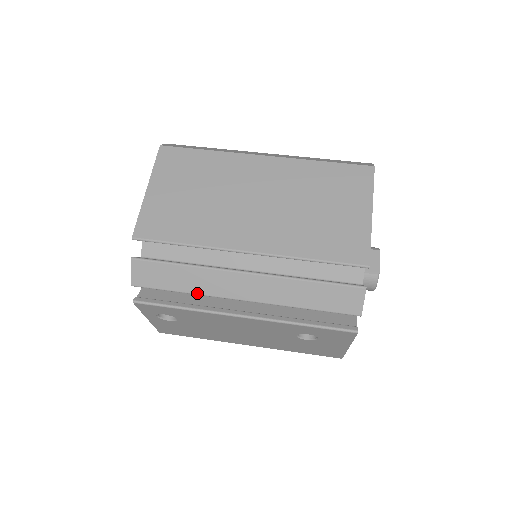
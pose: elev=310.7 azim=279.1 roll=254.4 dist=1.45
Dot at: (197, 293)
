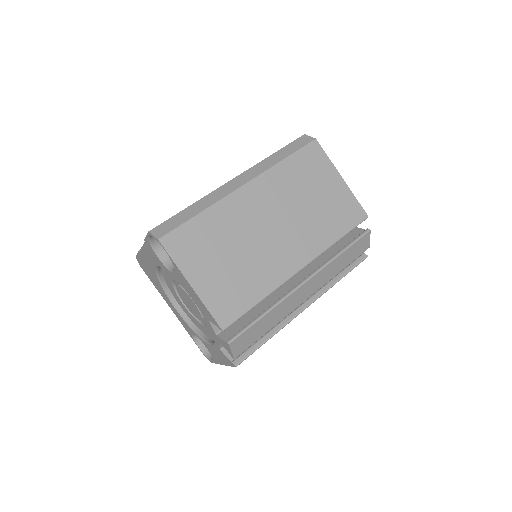
Dot at: (279, 321)
